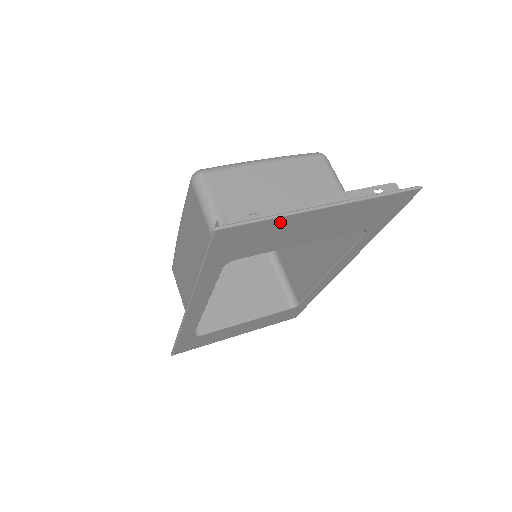
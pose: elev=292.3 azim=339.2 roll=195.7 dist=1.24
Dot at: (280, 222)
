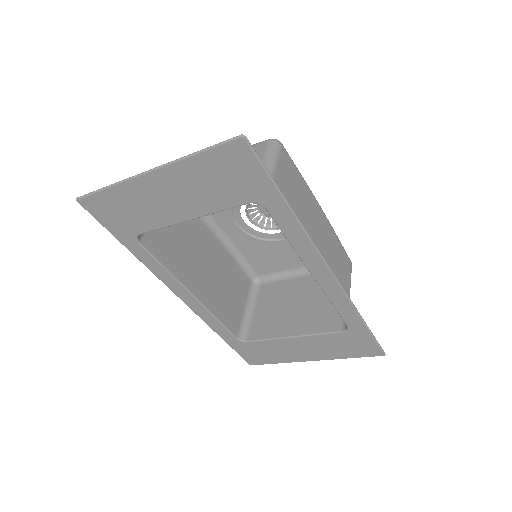
Dot at: (122, 192)
